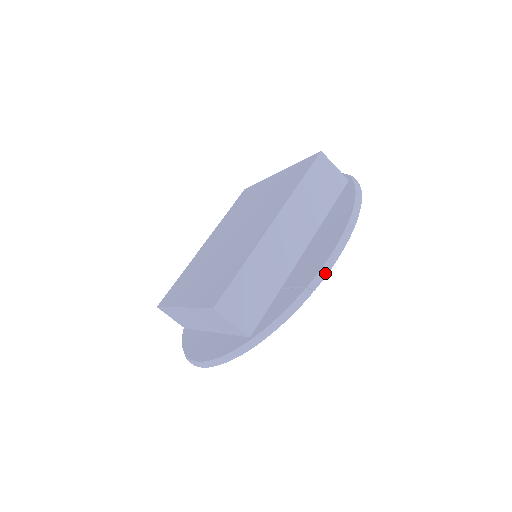
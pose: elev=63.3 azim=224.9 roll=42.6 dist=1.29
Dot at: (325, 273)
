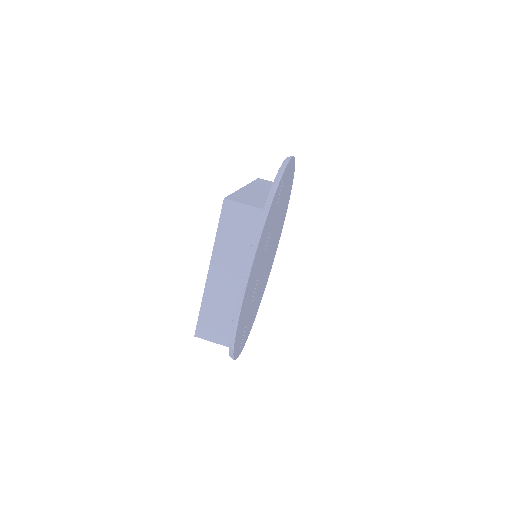
Dot at: (288, 160)
